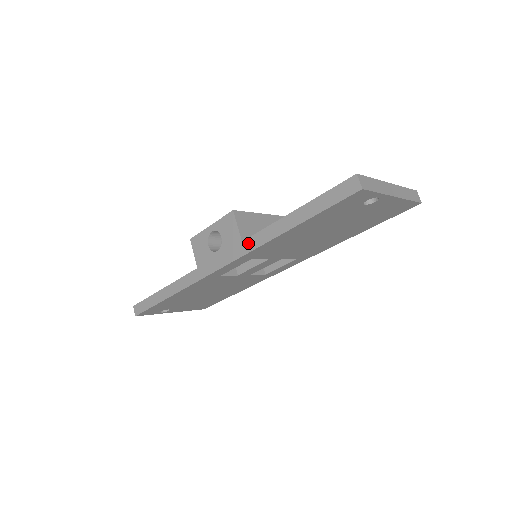
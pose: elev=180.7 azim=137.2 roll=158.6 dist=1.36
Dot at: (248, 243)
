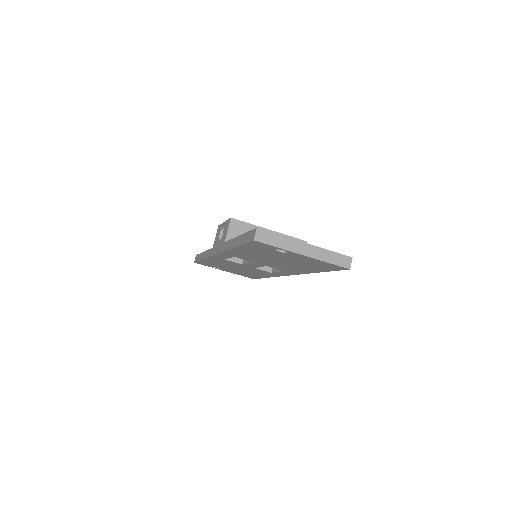
Dot at: (225, 245)
